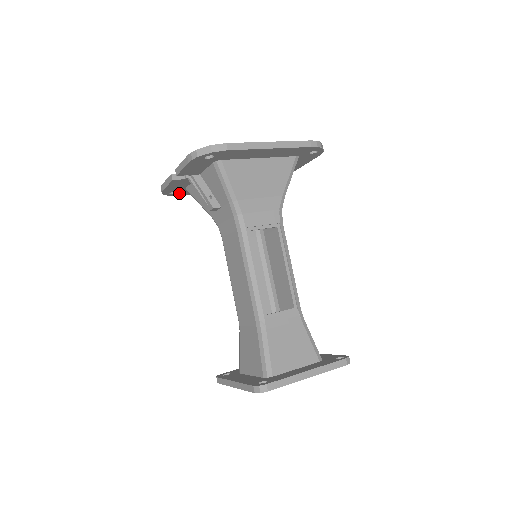
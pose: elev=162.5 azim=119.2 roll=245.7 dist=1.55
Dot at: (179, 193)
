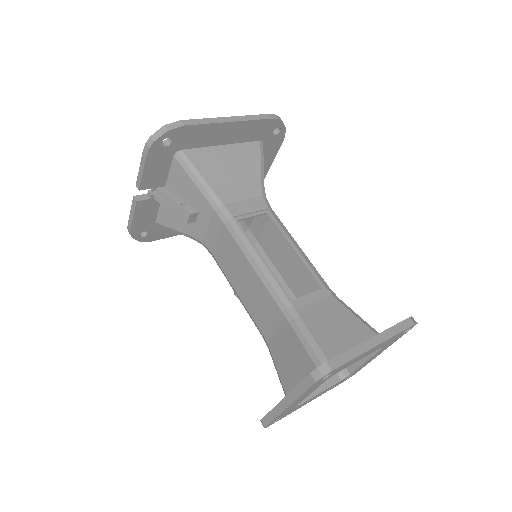
Dot at: (150, 235)
